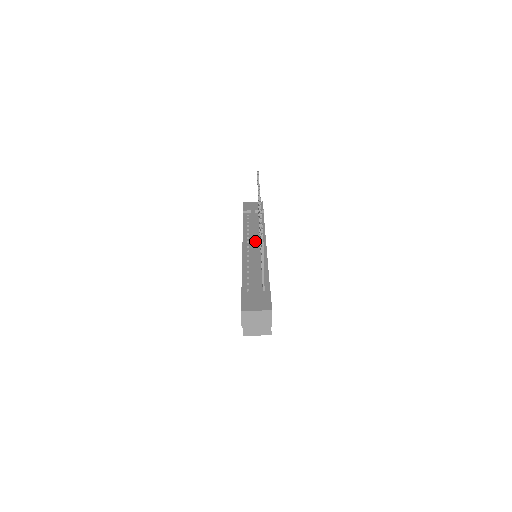
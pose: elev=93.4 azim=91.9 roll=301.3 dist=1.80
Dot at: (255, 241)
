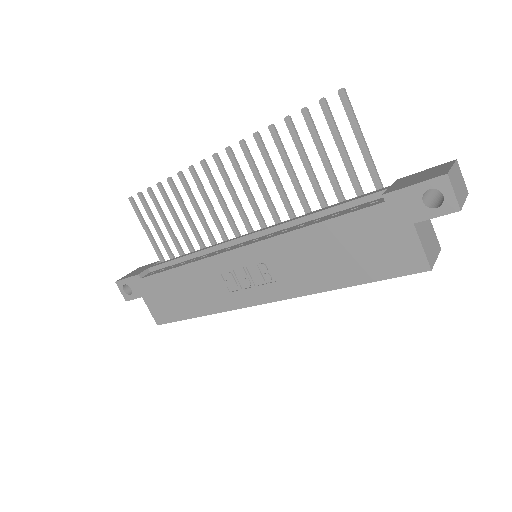
Dot at: (239, 236)
